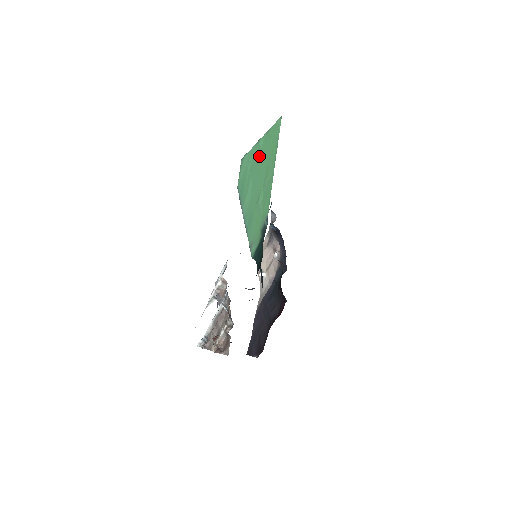
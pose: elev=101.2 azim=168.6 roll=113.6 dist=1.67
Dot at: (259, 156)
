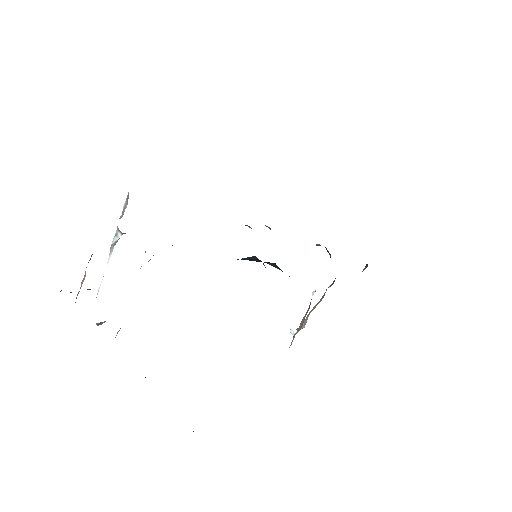
Dot at: occluded
